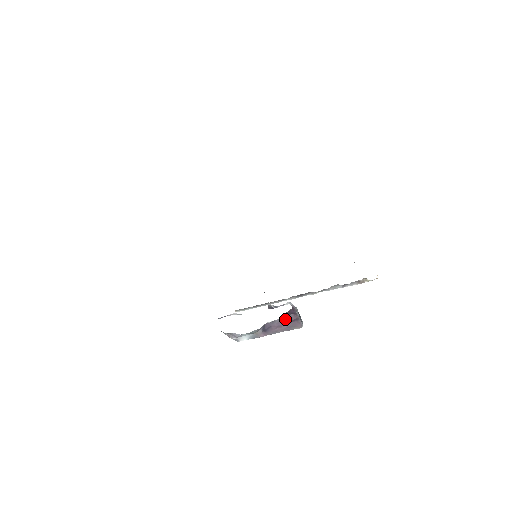
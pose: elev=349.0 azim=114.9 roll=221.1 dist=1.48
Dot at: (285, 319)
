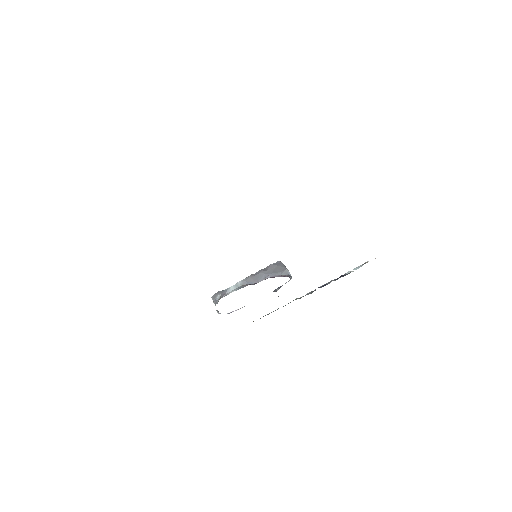
Dot at: occluded
